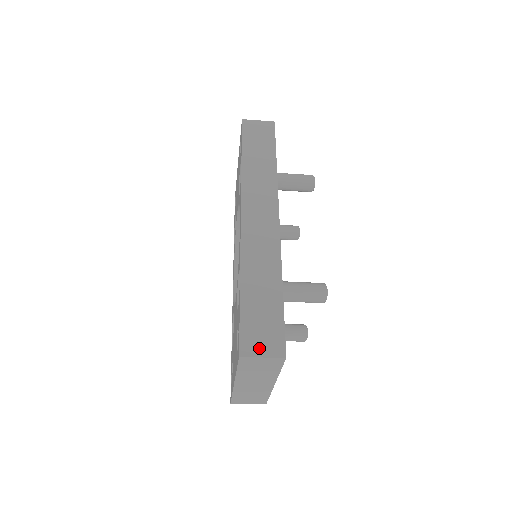
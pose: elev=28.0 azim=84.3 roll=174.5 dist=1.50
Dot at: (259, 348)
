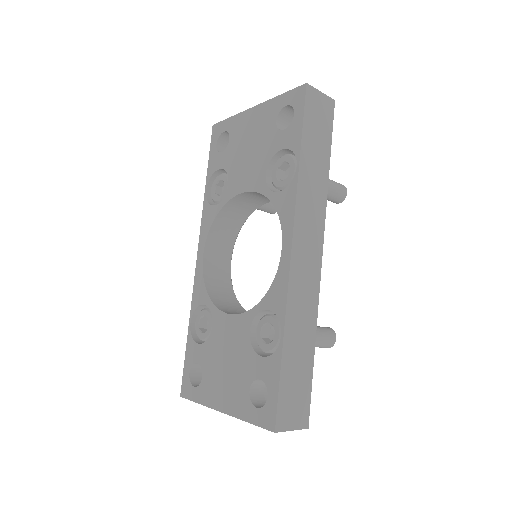
Dot at: (291, 421)
